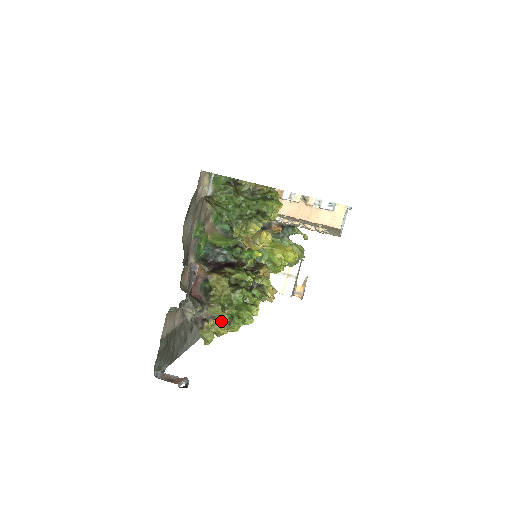
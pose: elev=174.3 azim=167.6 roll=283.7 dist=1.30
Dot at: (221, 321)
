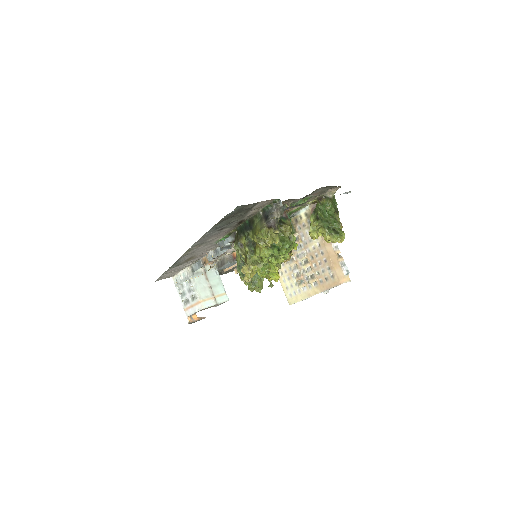
Dot at: (276, 239)
